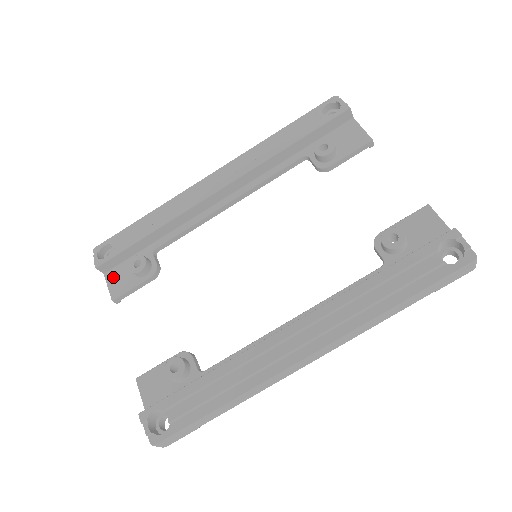
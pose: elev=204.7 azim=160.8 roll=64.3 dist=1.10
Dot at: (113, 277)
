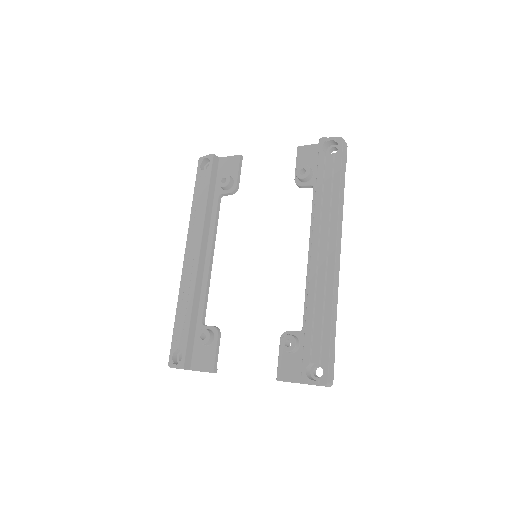
Dot at: (198, 363)
